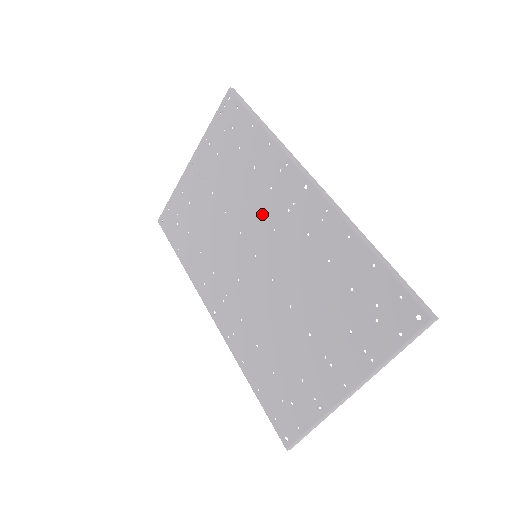
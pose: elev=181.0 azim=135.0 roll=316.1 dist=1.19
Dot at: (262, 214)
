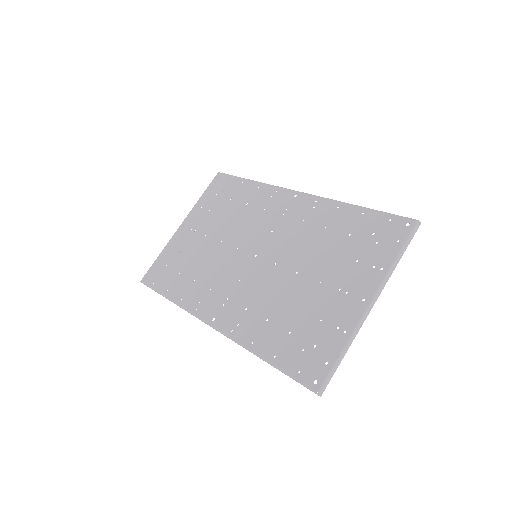
Dot at: (258, 227)
